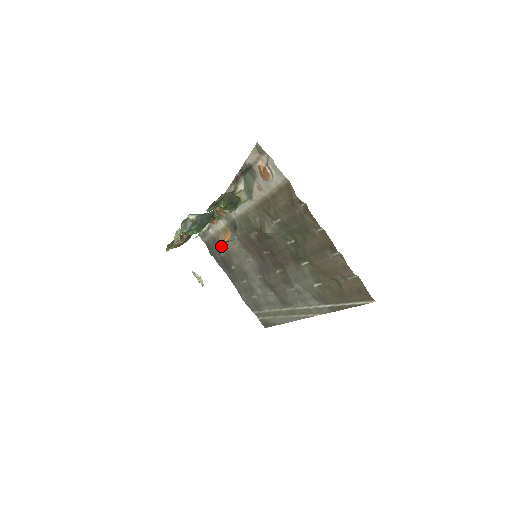
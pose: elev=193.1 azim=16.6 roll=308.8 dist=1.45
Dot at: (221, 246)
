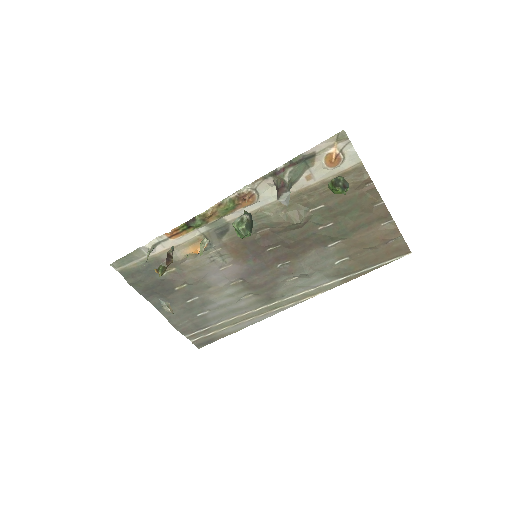
Dot at: (169, 265)
